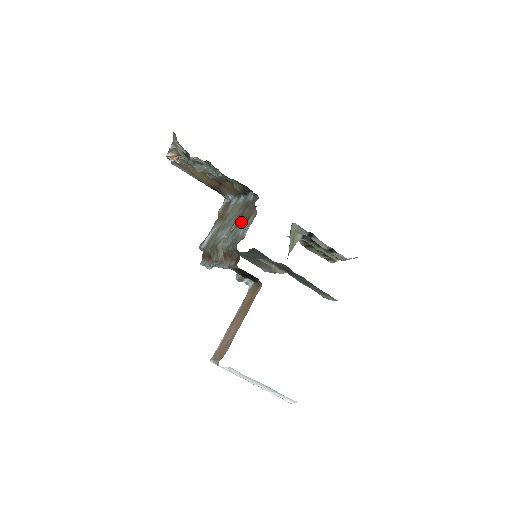
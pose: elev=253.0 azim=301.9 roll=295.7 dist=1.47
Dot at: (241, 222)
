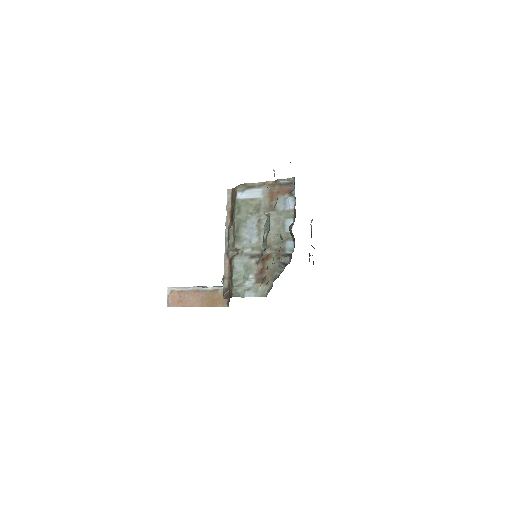
Dot at: (260, 266)
